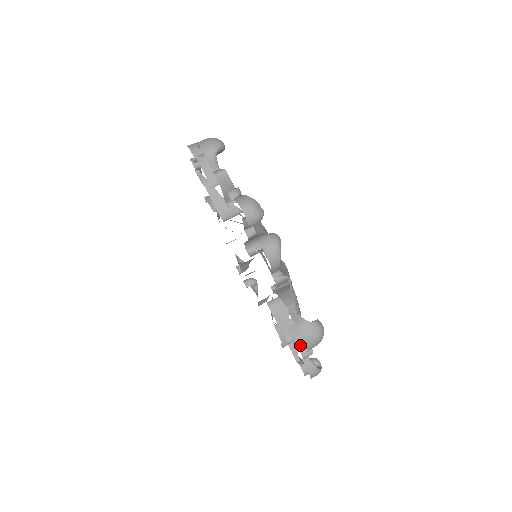
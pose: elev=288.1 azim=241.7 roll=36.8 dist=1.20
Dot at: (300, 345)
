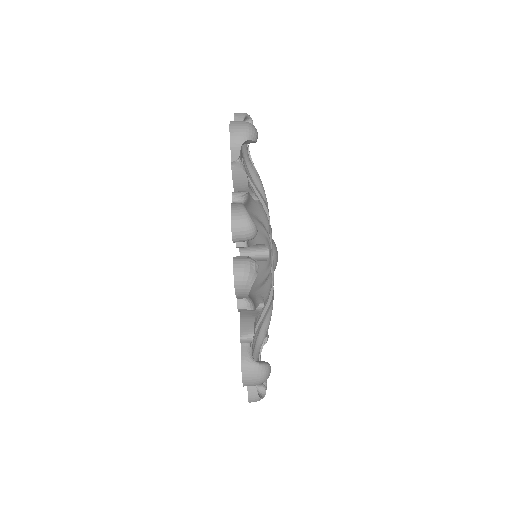
Dot at: occluded
